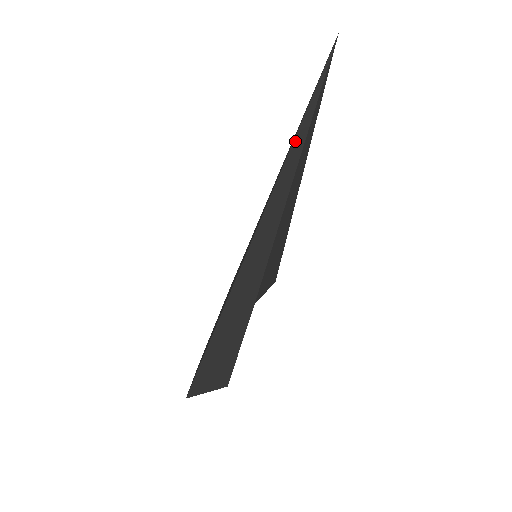
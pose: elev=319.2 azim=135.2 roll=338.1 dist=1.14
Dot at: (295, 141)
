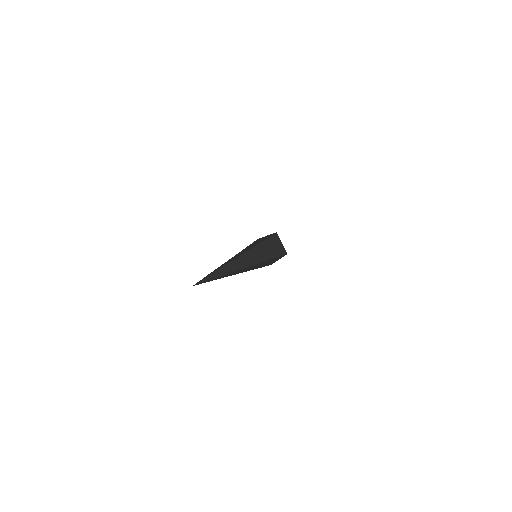
Dot at: occluded
